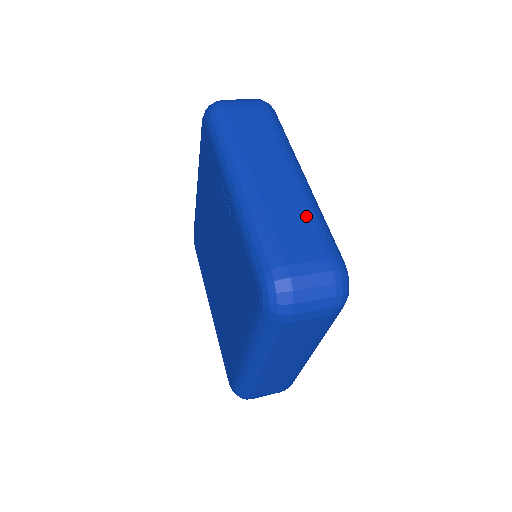
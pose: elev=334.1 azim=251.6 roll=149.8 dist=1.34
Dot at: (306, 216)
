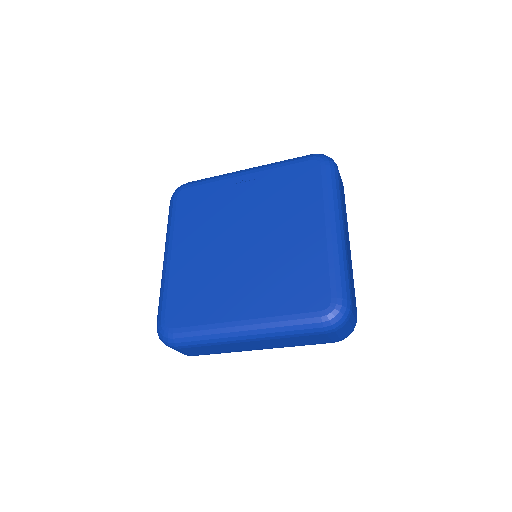
Dot at: occluded
